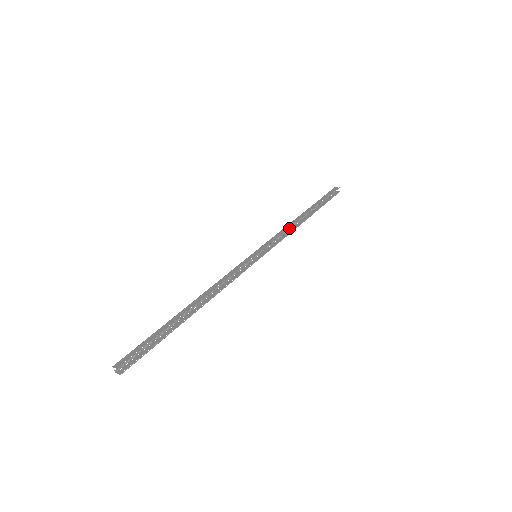
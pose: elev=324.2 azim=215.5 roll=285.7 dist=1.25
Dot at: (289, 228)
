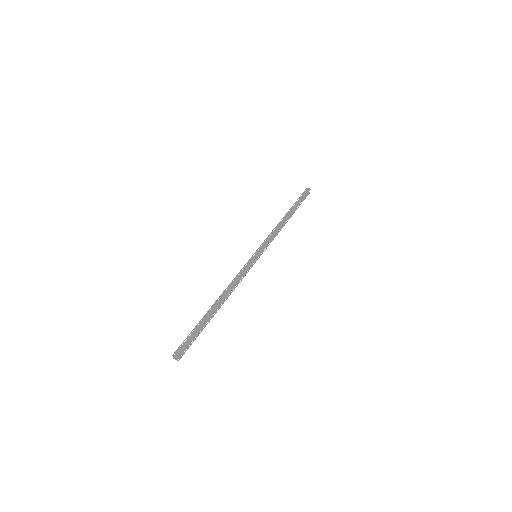
Dot at: (278, 230)
